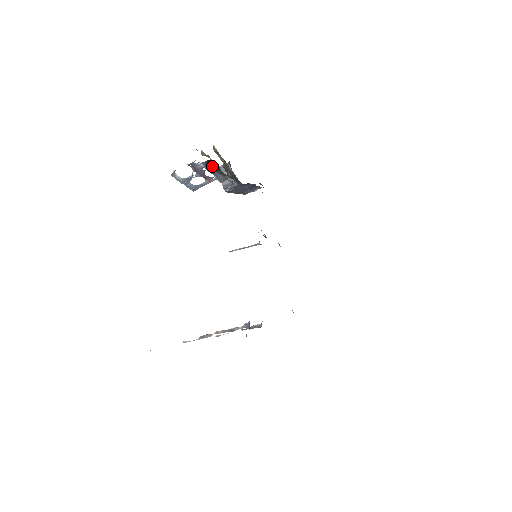
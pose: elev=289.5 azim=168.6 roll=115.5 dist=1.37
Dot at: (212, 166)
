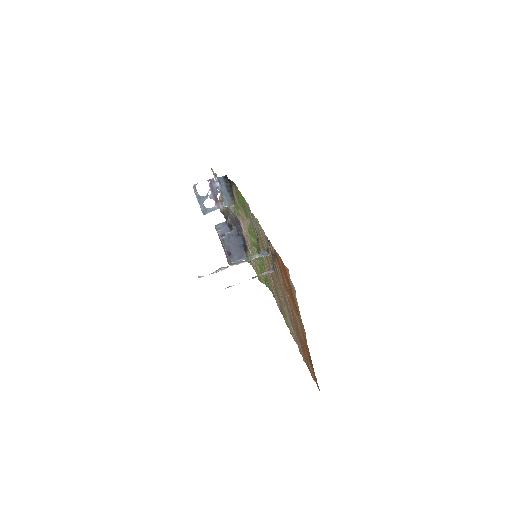
Dot at: (226, 184)
